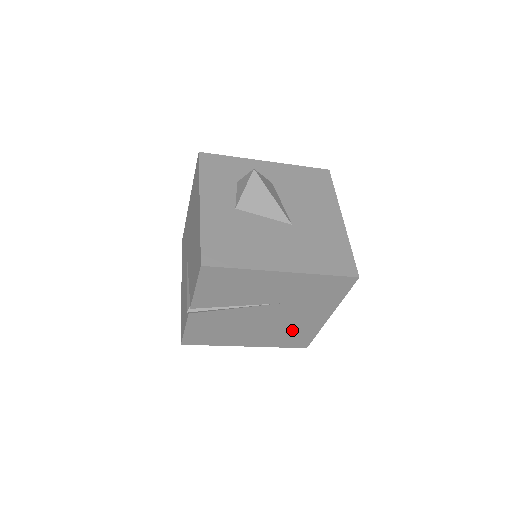
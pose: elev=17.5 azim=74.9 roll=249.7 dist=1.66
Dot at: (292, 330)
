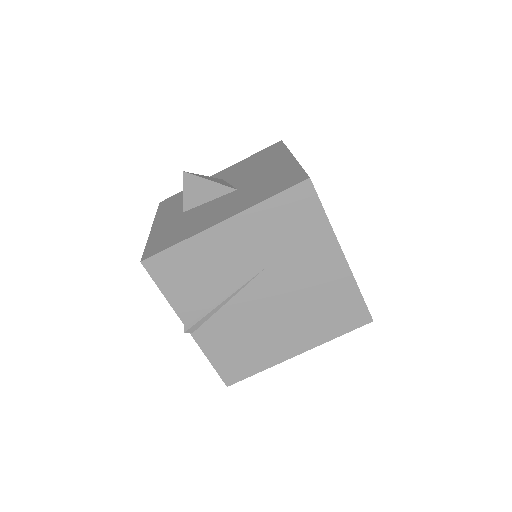
Dot at: (323, 301)
